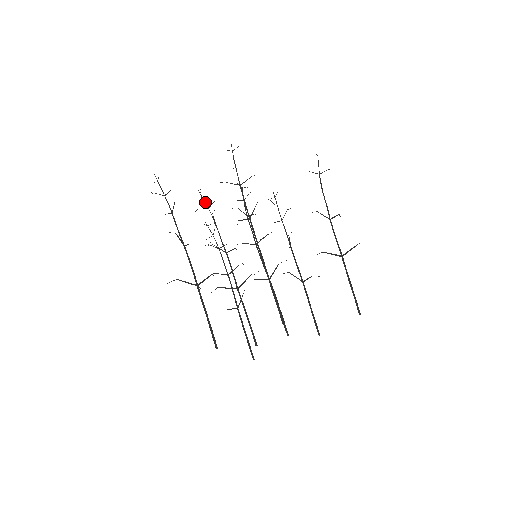
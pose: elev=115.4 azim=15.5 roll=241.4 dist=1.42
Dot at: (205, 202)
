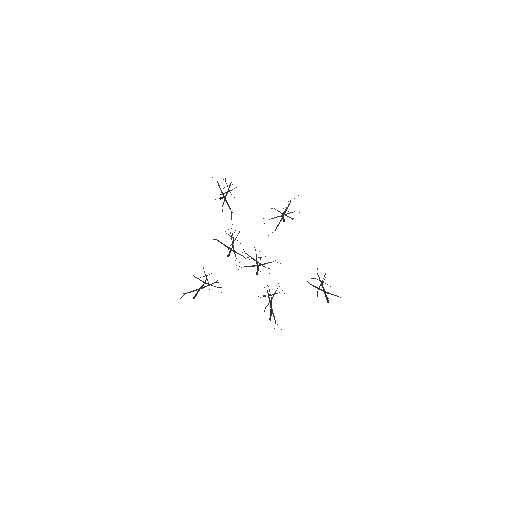
Dot at: (233, 237)
